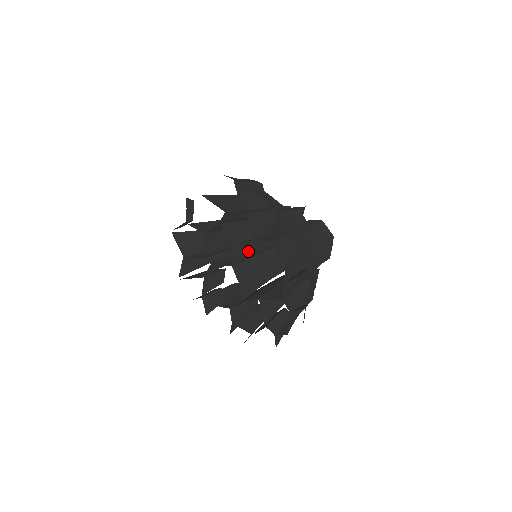
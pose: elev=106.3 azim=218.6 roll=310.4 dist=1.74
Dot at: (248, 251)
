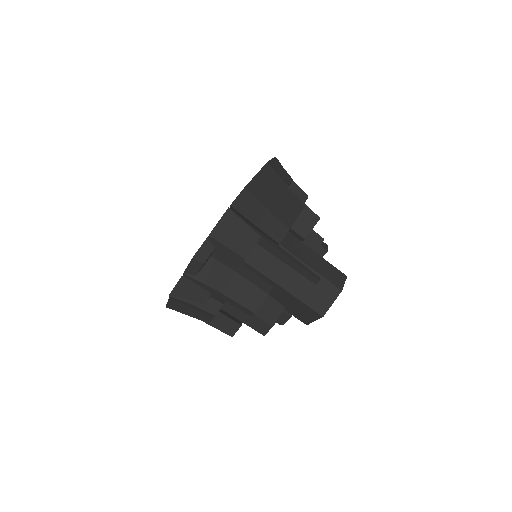
Dot at: occluded
